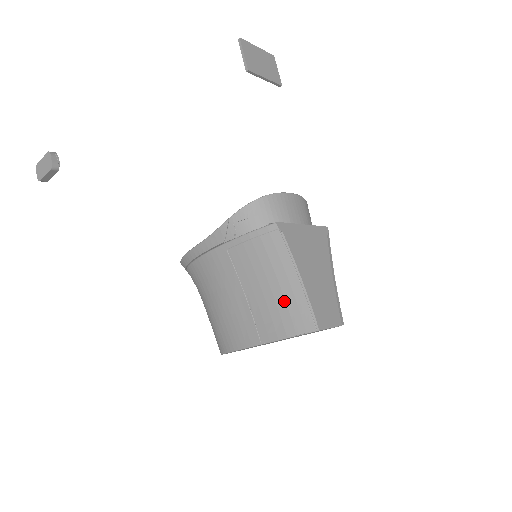
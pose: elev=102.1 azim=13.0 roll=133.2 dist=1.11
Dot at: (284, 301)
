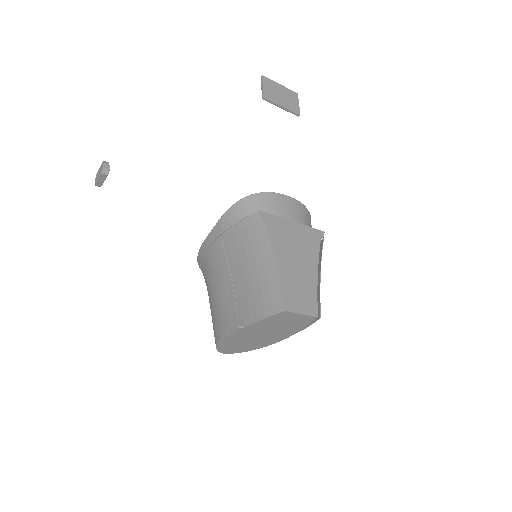
Dot at: (259, 283)
